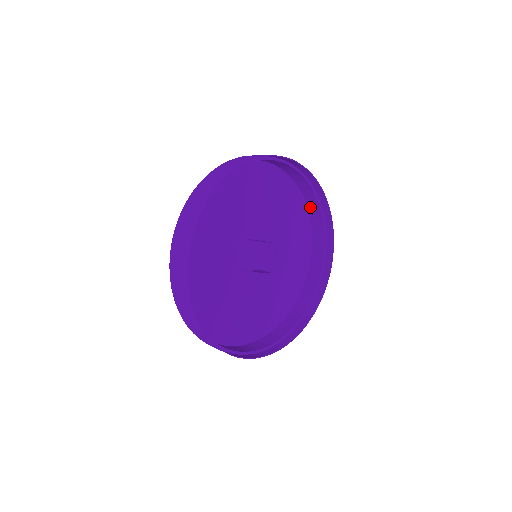
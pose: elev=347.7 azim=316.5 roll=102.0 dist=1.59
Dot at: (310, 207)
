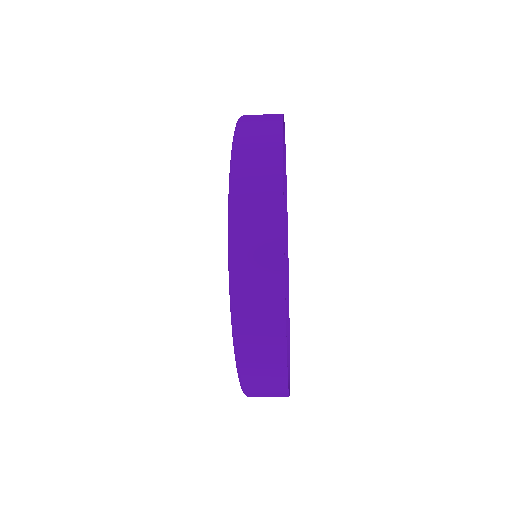
Dot at: occluded
